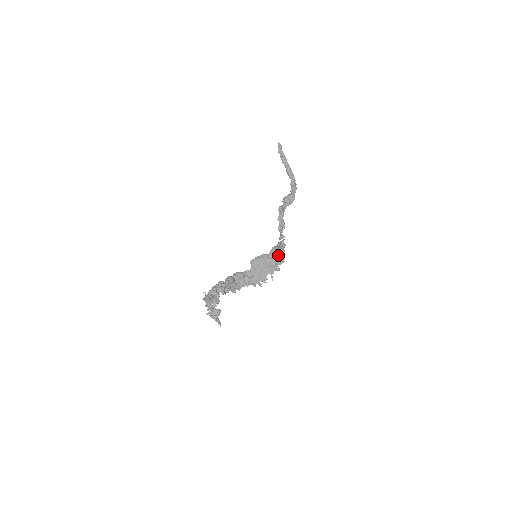
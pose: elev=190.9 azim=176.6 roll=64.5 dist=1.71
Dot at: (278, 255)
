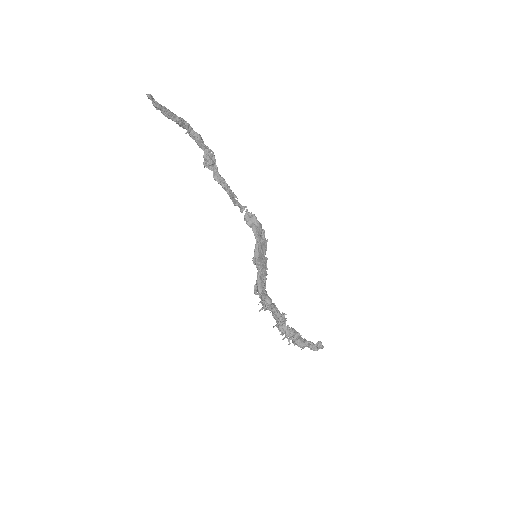
Dot at: (261, 232)
